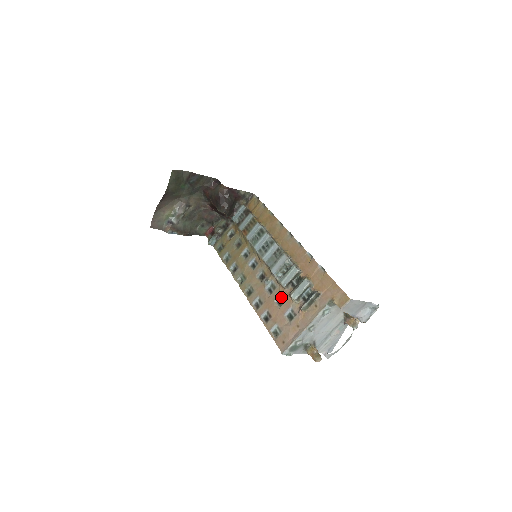
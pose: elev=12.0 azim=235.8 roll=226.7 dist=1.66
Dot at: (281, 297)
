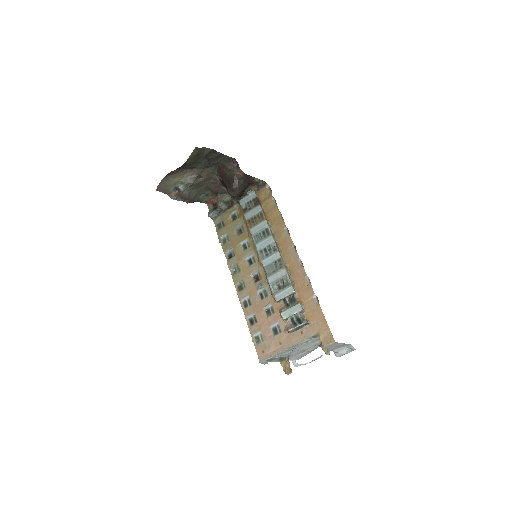
Dot at: (271, 307)
